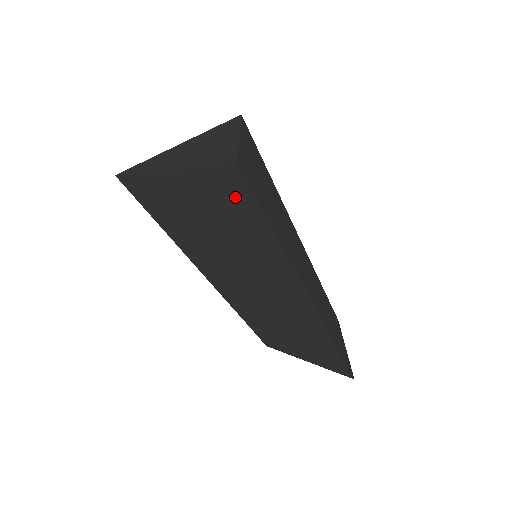
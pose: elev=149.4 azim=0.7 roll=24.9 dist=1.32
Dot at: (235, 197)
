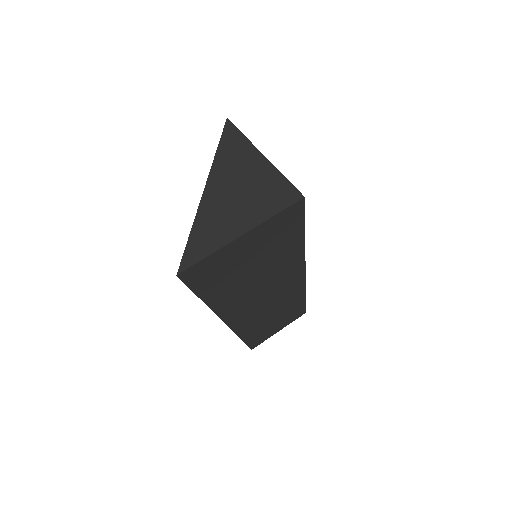
Dot at: occluded
